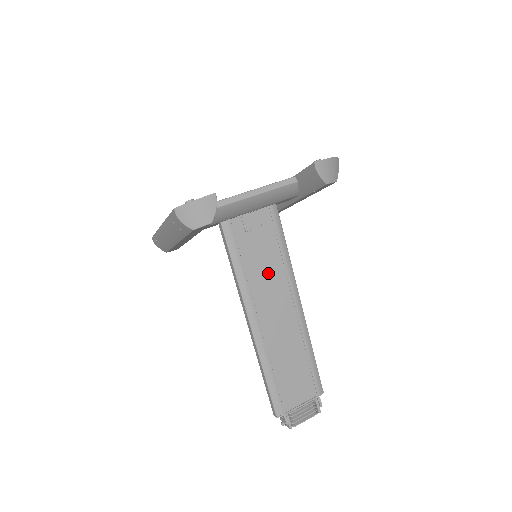
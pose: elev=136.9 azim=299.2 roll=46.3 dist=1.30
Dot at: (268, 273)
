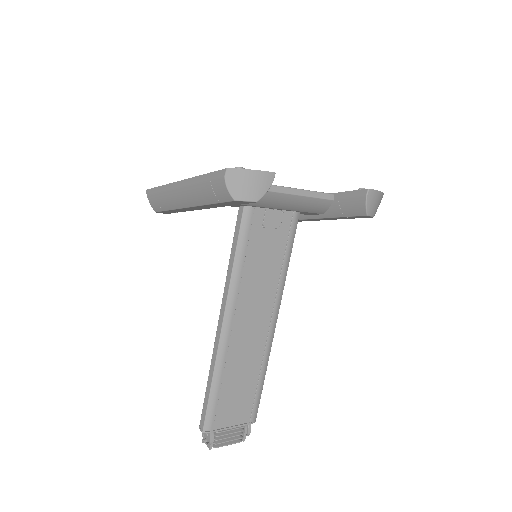
Dot at: (263, 278)
